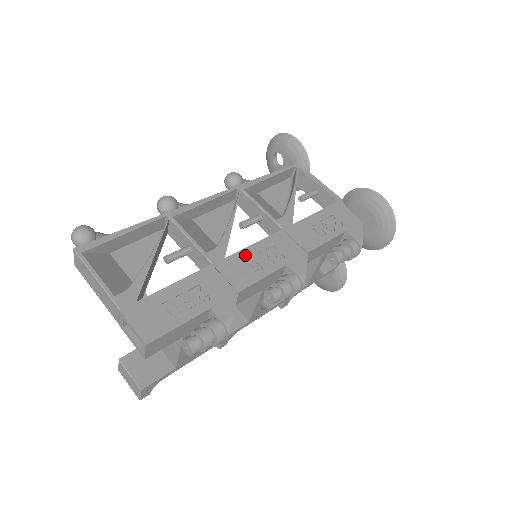
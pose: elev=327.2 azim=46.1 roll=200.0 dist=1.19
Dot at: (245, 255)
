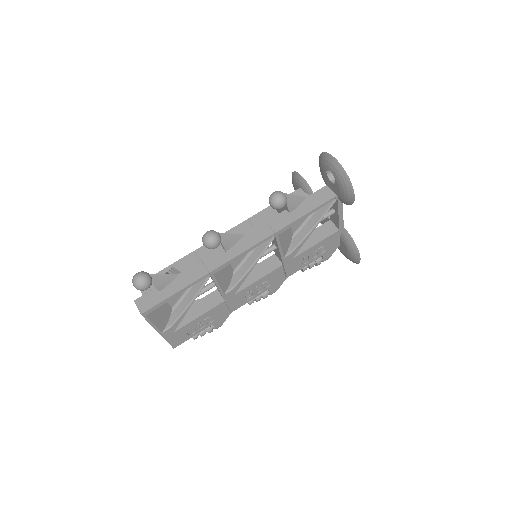
Dot at: (248, 290)
